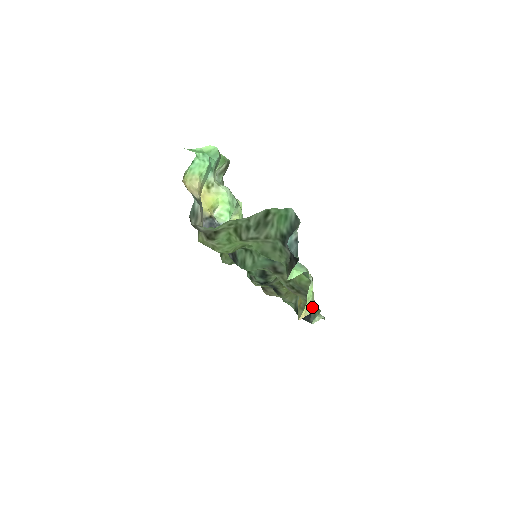
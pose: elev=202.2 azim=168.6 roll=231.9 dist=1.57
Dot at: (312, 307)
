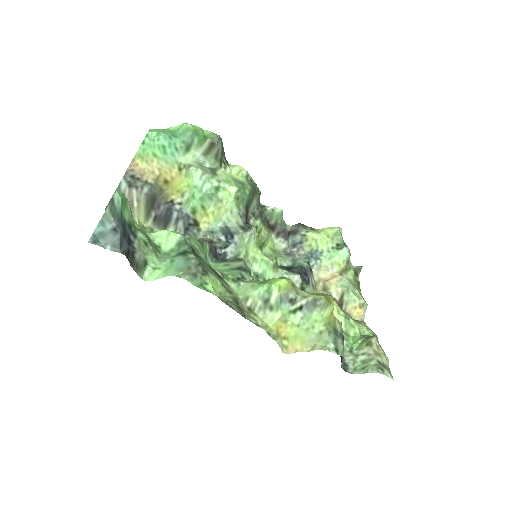
Dot at: (319, 344)
